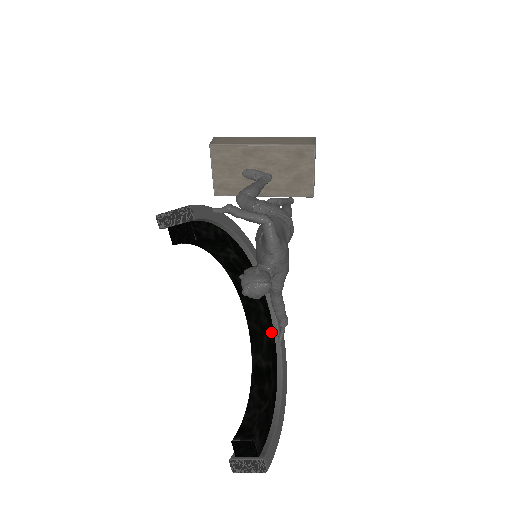
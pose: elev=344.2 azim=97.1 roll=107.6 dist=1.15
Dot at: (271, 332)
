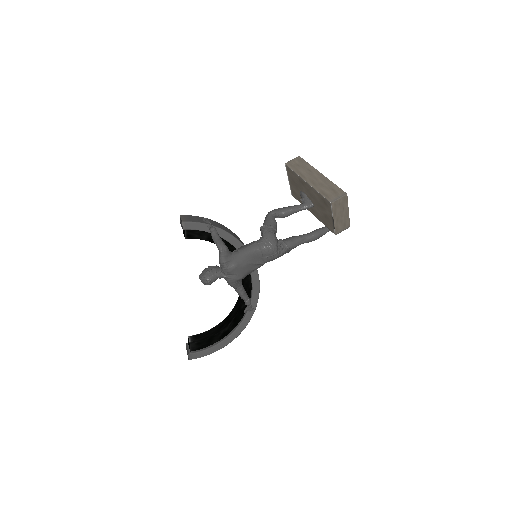
Dot at: occluded
